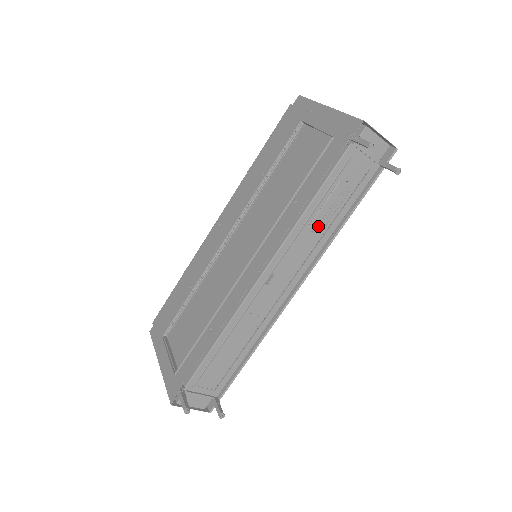
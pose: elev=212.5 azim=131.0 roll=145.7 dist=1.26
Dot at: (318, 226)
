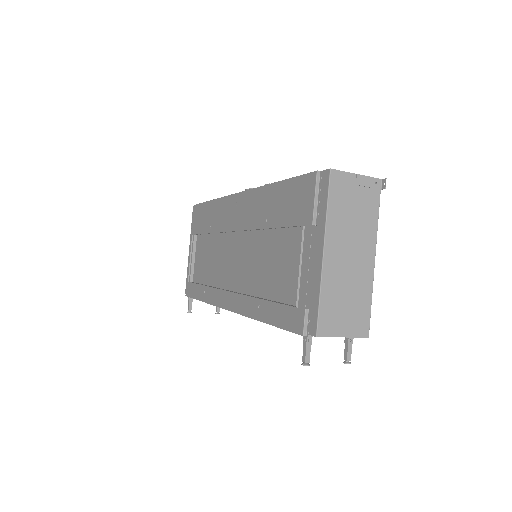
Dot at: occluded
